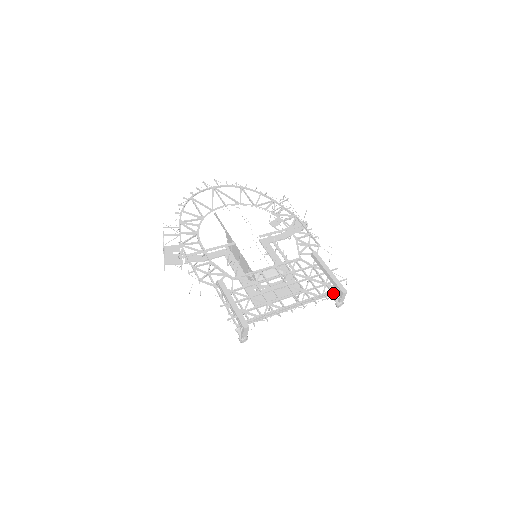
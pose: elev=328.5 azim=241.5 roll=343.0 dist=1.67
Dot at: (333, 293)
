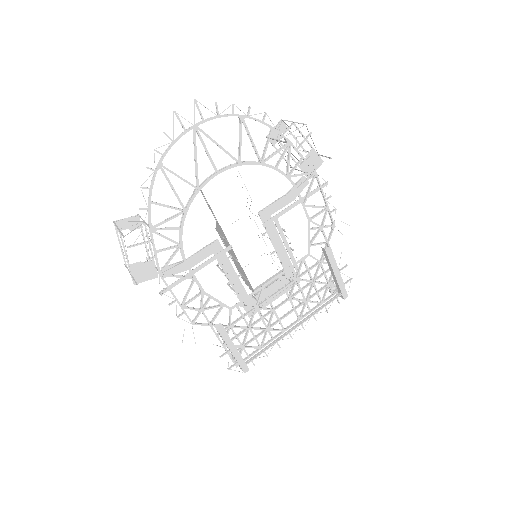
Dot at: (333, 294)
